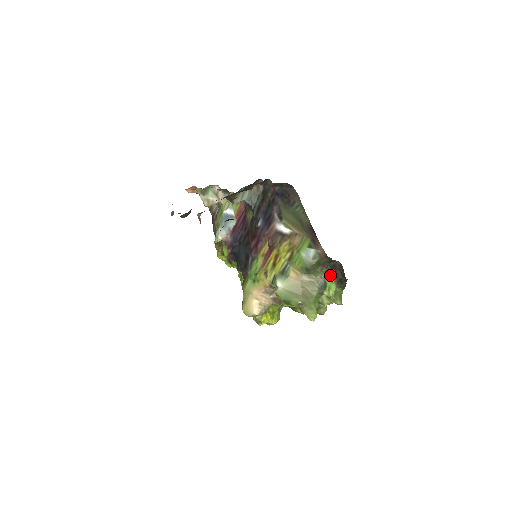
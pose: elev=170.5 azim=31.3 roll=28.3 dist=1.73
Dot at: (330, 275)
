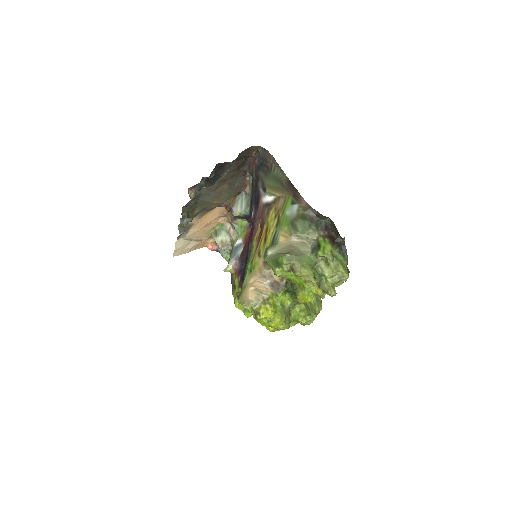
Dot at: (324, 238)
